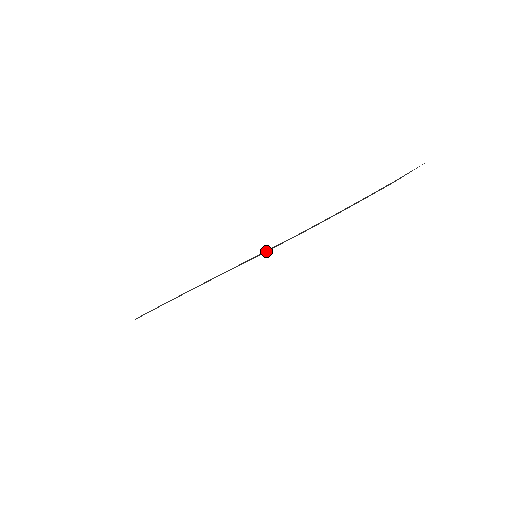
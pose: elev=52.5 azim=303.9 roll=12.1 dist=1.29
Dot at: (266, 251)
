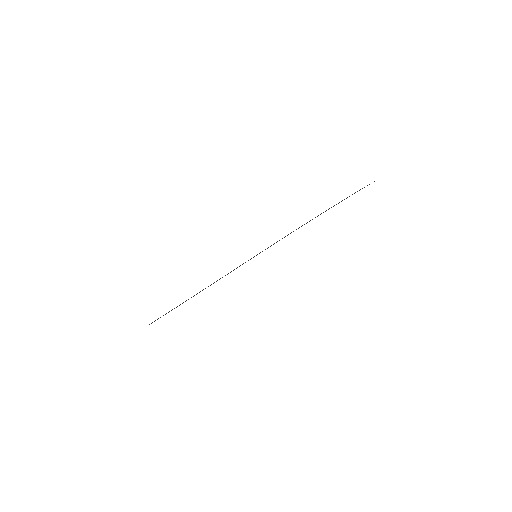
Dot at: occluded
